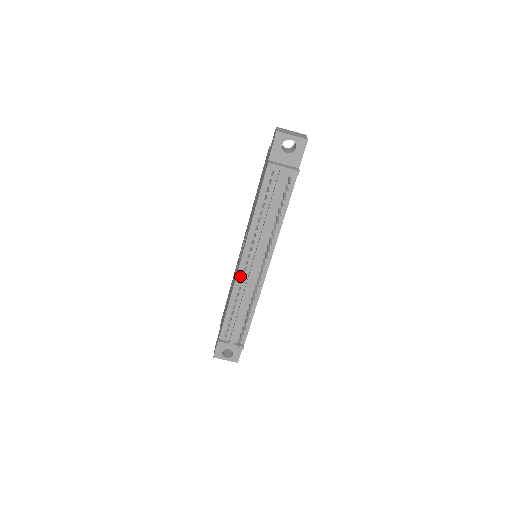
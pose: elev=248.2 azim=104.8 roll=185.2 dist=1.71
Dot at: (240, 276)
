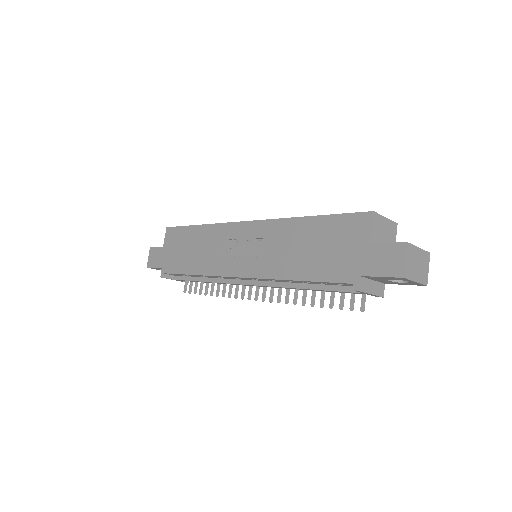
Dot at: (227, 277)
